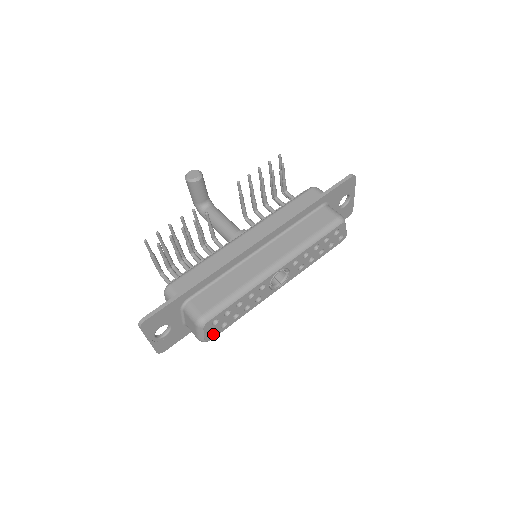
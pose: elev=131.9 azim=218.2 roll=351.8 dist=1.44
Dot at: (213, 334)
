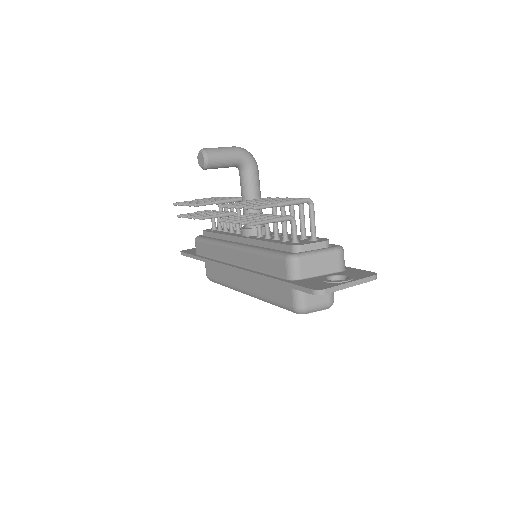
Dot at: occluded
